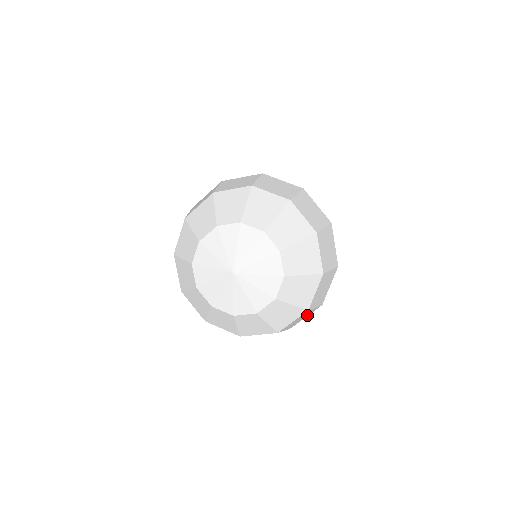
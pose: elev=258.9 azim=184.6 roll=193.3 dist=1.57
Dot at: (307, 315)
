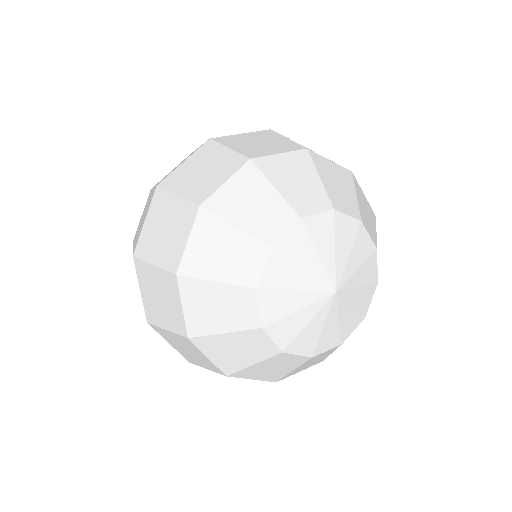
Dot at: occluded
